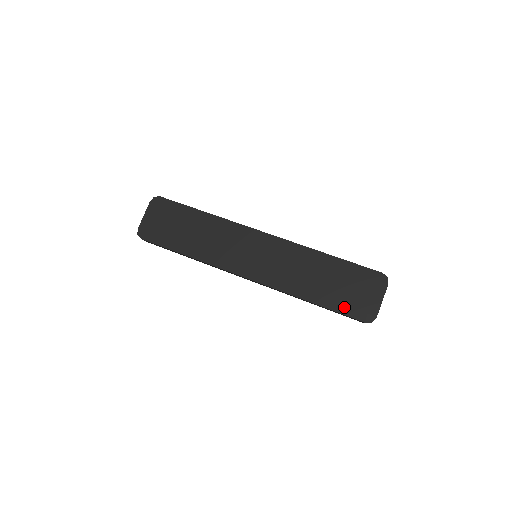
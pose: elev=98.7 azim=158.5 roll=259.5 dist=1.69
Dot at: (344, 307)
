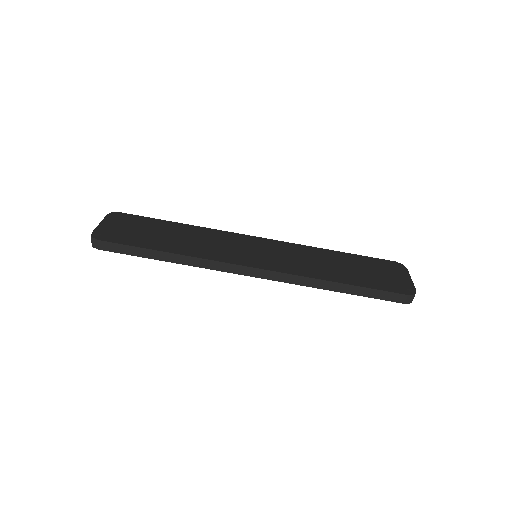
Dot at: (378, 285)
